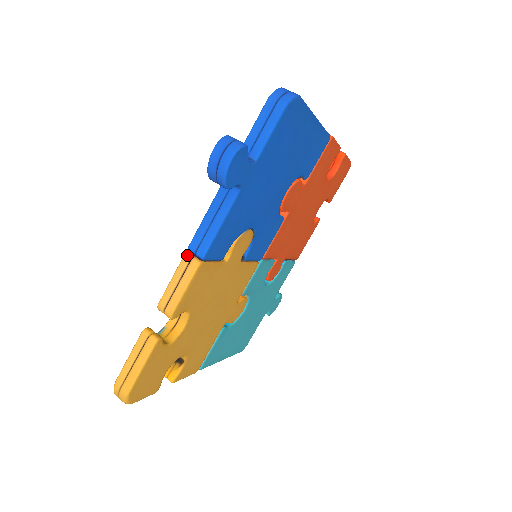
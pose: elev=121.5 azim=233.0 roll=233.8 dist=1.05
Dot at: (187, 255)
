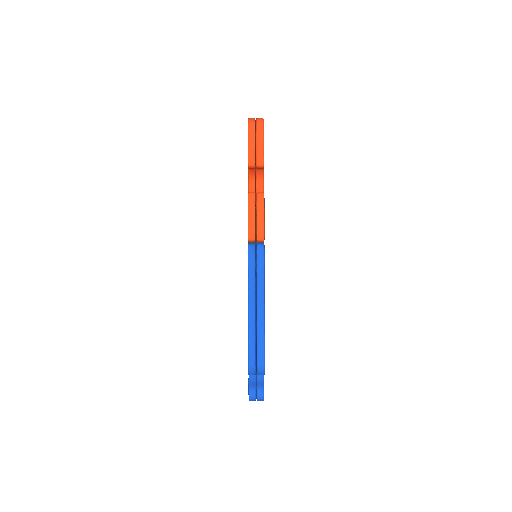
Dot at: occluded
